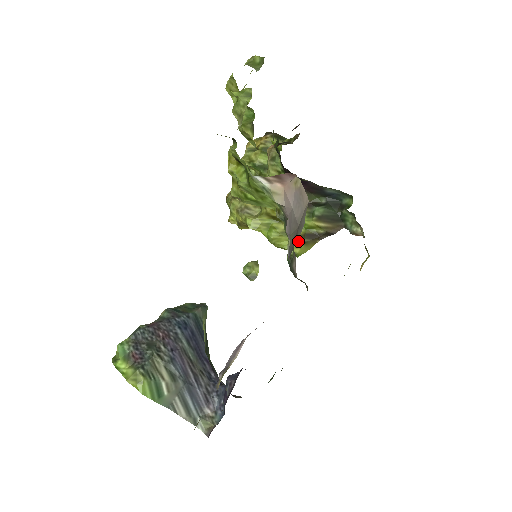
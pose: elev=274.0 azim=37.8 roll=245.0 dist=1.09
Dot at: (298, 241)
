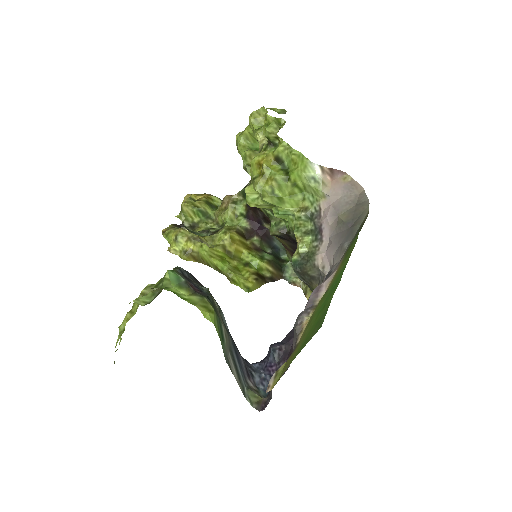
Dot at: (251, 277)
